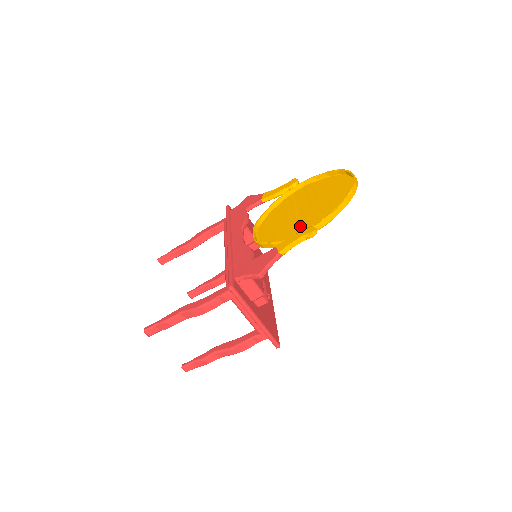
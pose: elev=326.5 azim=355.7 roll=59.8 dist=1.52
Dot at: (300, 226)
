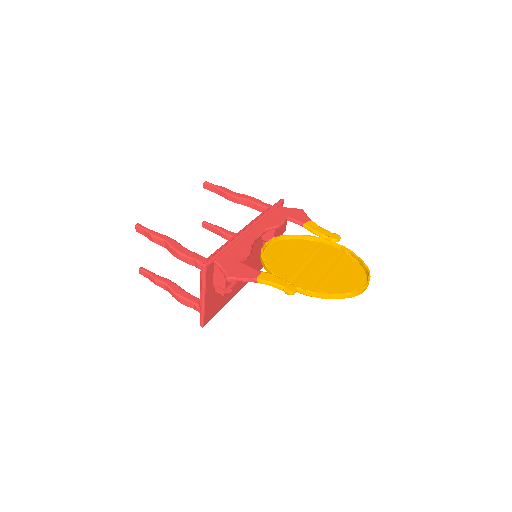
Dot at: (295, 275)
